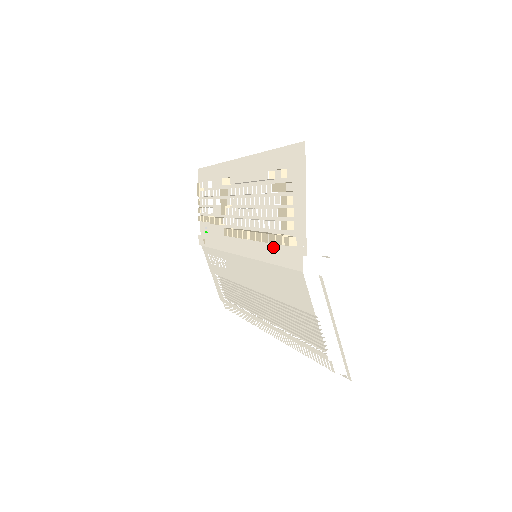
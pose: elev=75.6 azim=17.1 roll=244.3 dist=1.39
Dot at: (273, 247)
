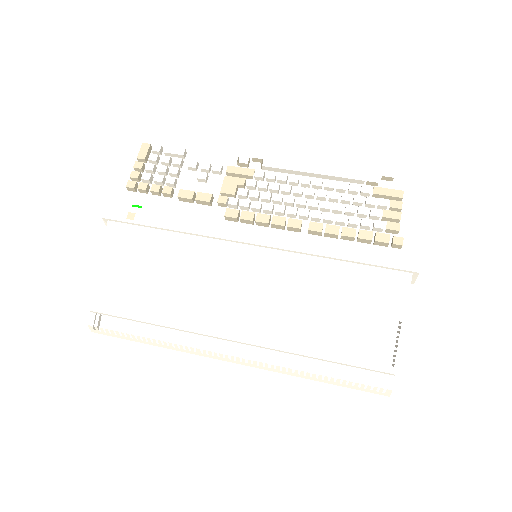
Dot at: (349, 245)
